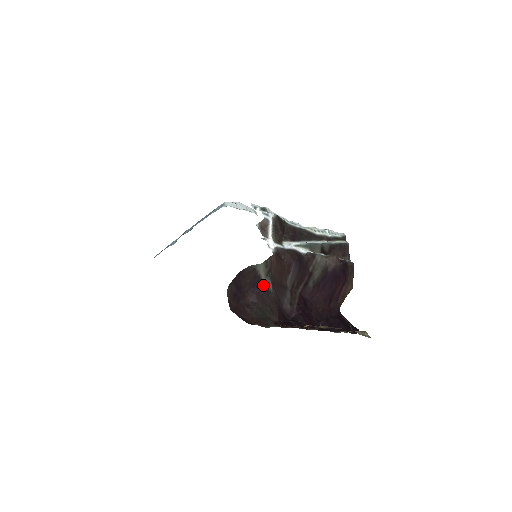
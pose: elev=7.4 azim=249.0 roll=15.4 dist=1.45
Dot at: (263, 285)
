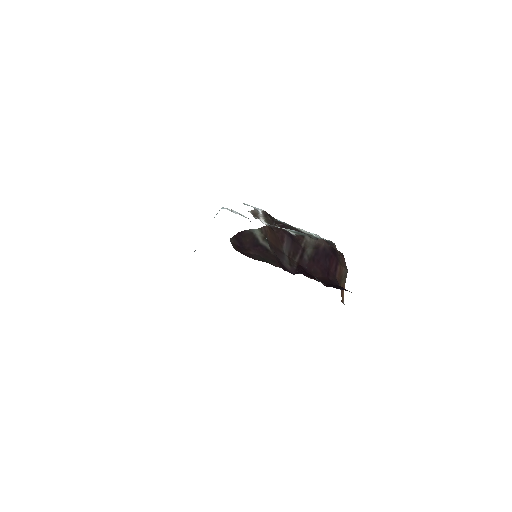
Dot at: (262, 245)
